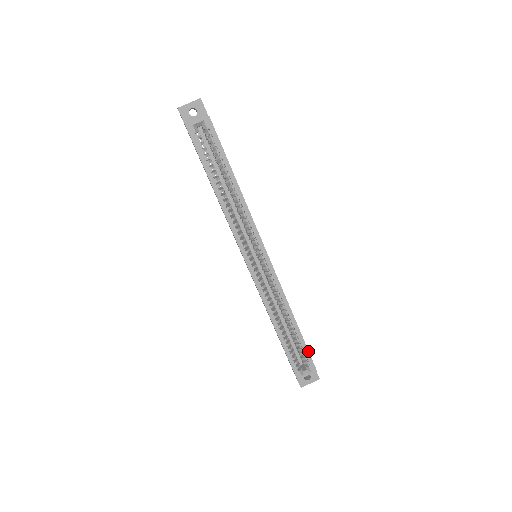
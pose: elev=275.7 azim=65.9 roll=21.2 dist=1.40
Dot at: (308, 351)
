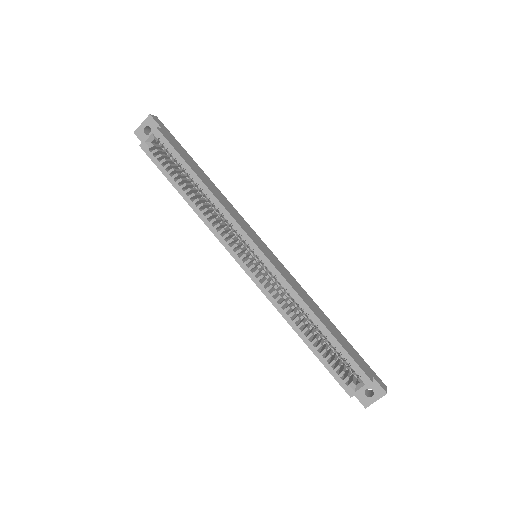
Dot at: (351, 357)
